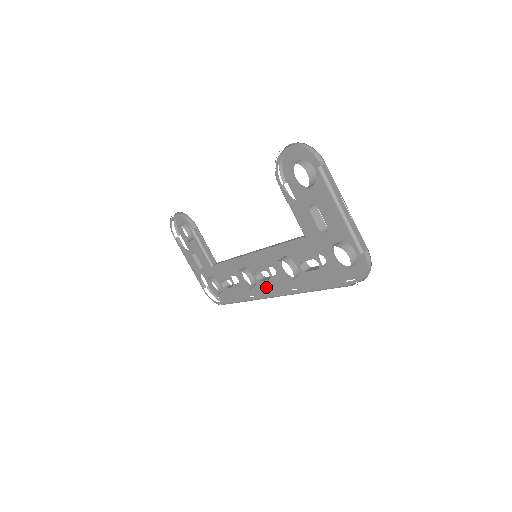
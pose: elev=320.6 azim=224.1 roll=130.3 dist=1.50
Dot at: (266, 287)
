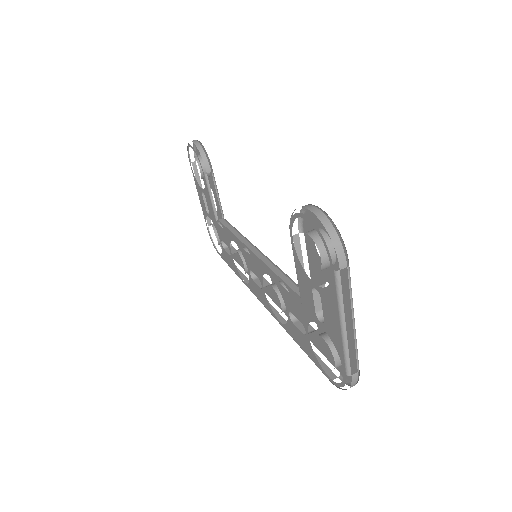
Dot at: (257, 289)
